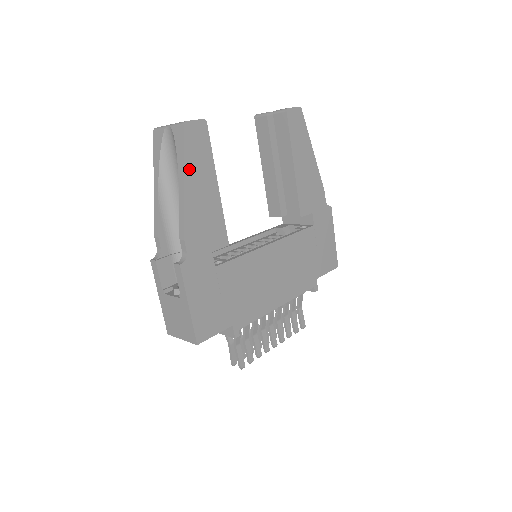
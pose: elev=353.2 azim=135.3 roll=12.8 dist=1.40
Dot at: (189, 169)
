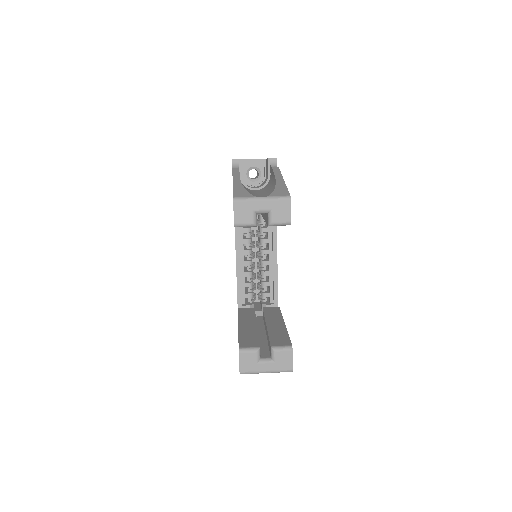
Dot at: occluded
